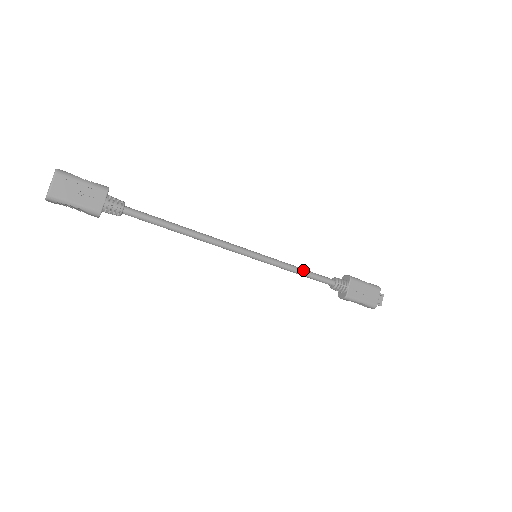
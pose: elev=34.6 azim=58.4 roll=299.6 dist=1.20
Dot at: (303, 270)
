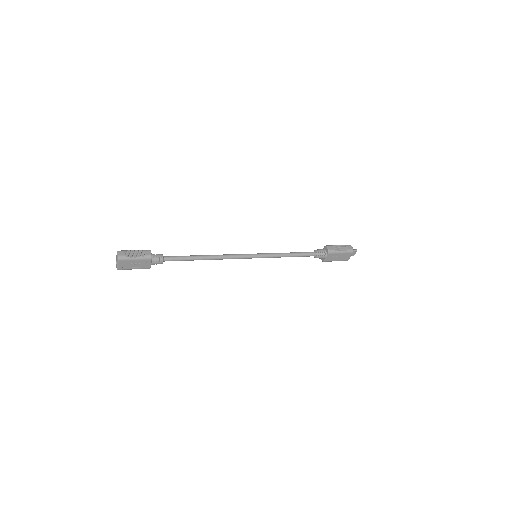
Dot at: (291, 255)
